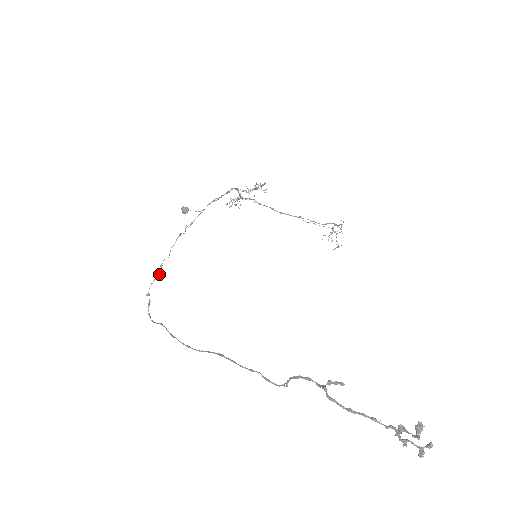
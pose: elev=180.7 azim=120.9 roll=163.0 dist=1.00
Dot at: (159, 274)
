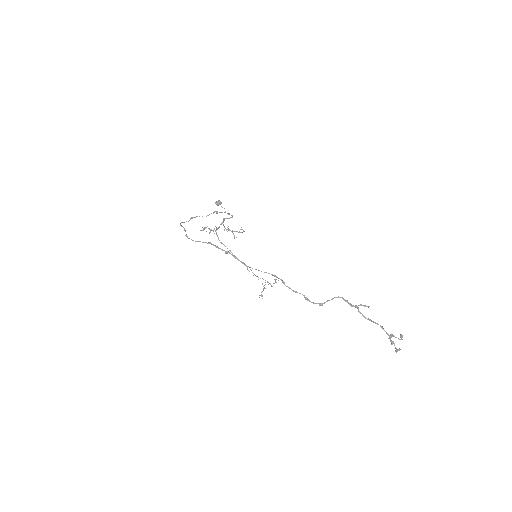
Dot at: occluded
